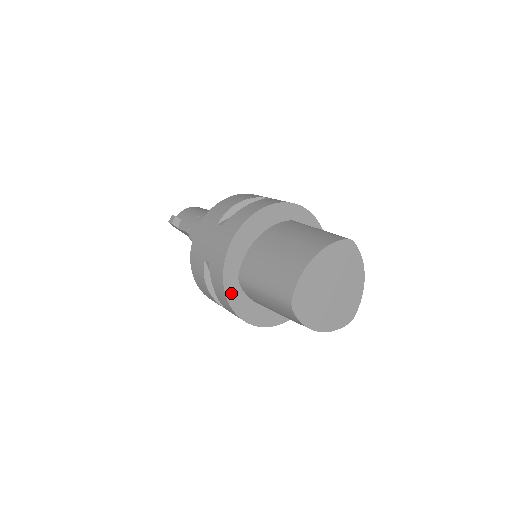
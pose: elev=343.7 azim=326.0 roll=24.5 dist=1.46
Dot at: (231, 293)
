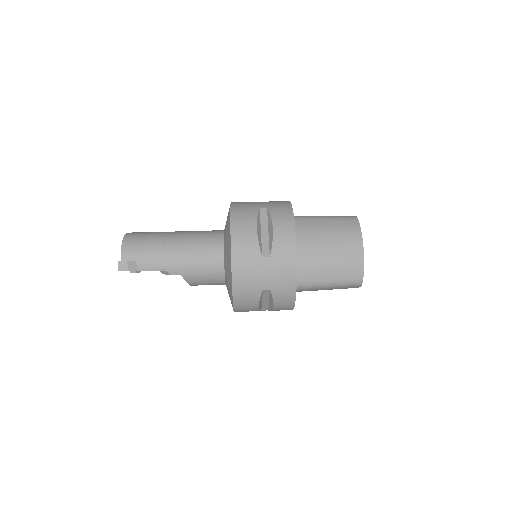
Dot at: occluded
